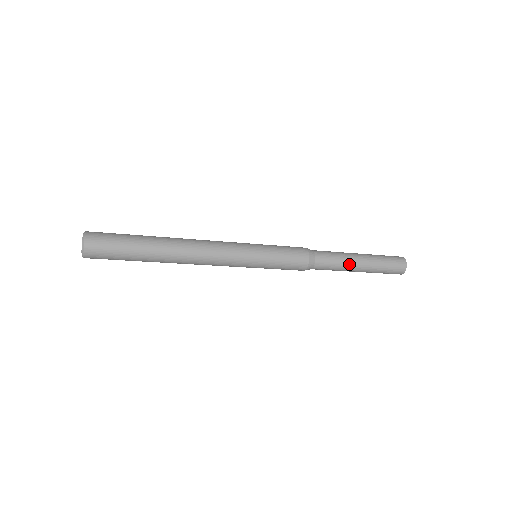
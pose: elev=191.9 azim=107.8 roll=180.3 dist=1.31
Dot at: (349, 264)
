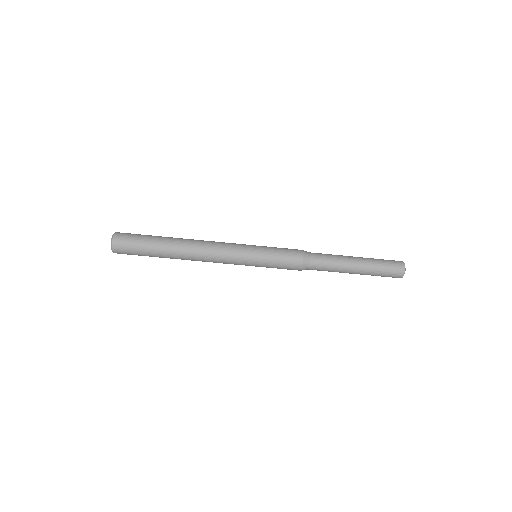
Dot at: (344, 264)
